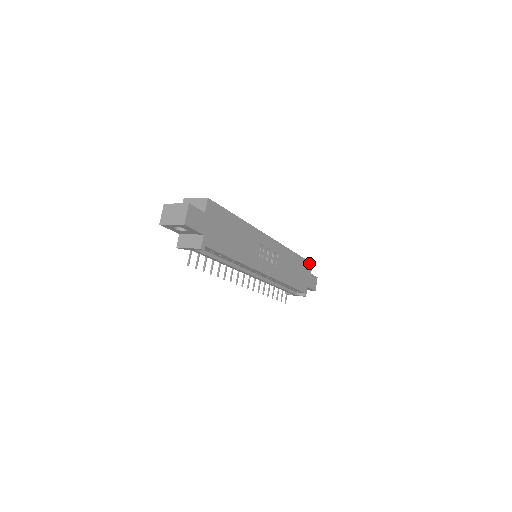
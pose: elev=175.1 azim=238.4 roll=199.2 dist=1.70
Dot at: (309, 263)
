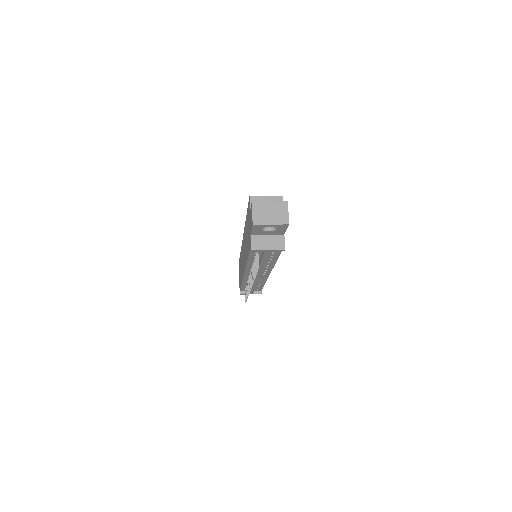
Dot at: occluded
